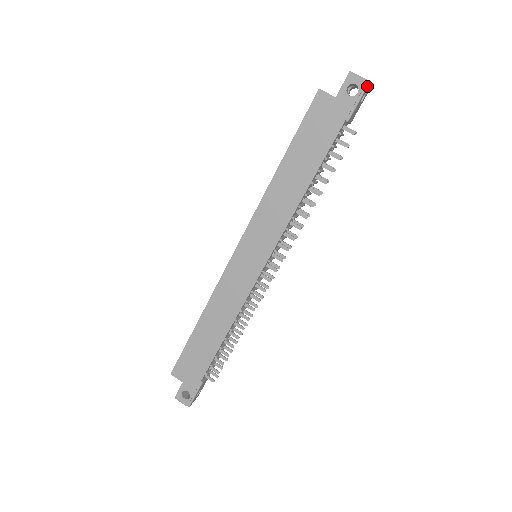
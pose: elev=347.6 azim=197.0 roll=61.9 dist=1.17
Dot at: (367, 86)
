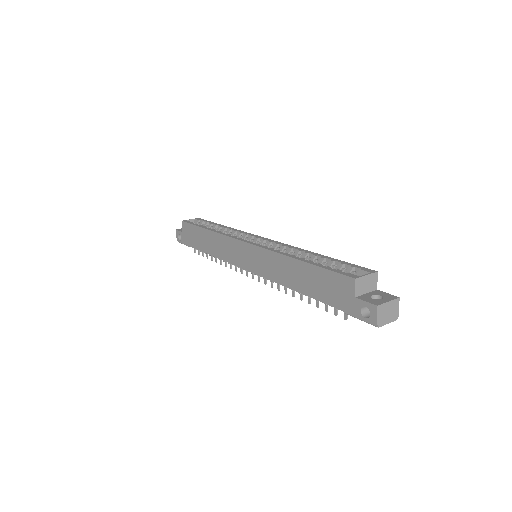
Dot at: (374, 325)
